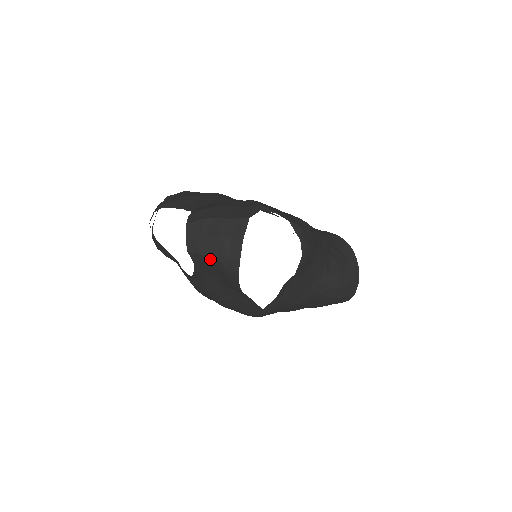
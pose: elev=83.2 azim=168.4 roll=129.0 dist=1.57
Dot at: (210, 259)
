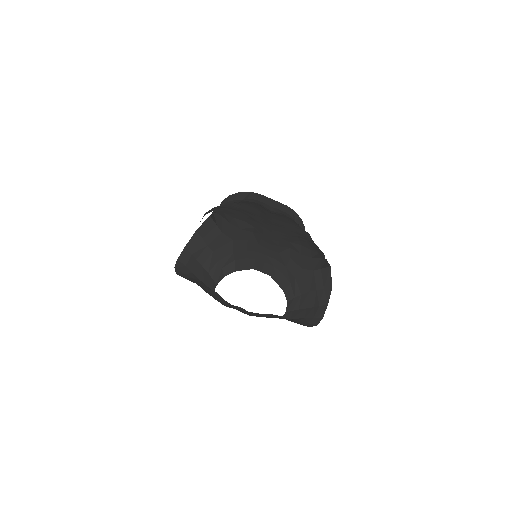
Dot at: (297, 319)
